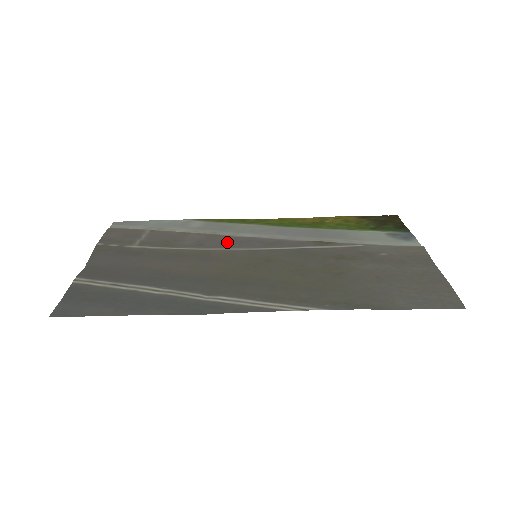
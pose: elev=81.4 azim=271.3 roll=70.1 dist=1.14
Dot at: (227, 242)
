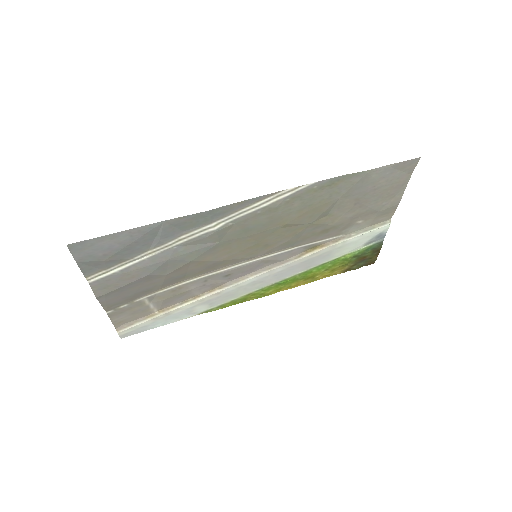
Dot at: (230, 275)
